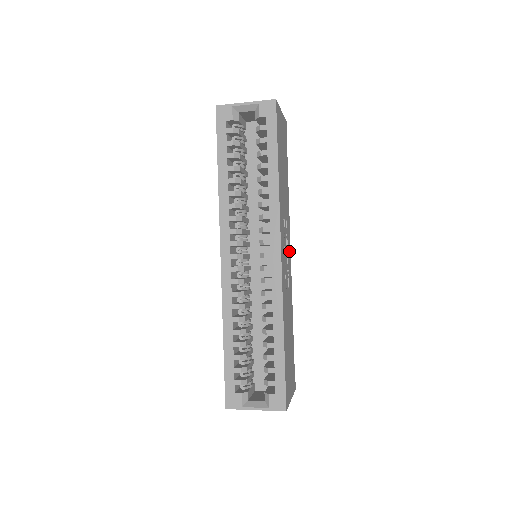
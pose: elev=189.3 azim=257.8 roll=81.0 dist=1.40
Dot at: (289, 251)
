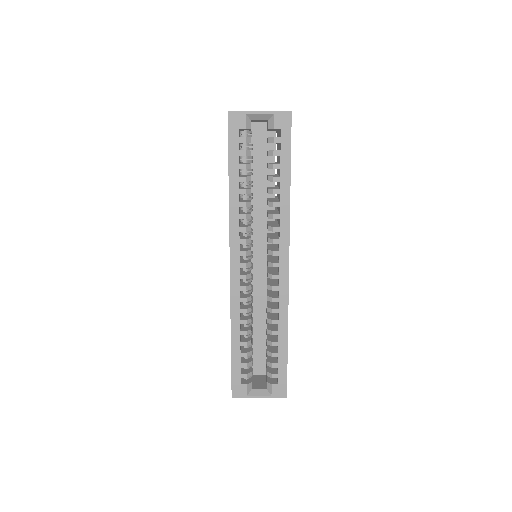
Dot at: occluded
